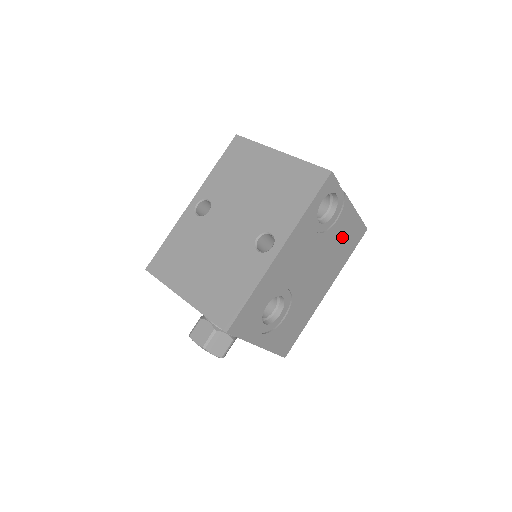
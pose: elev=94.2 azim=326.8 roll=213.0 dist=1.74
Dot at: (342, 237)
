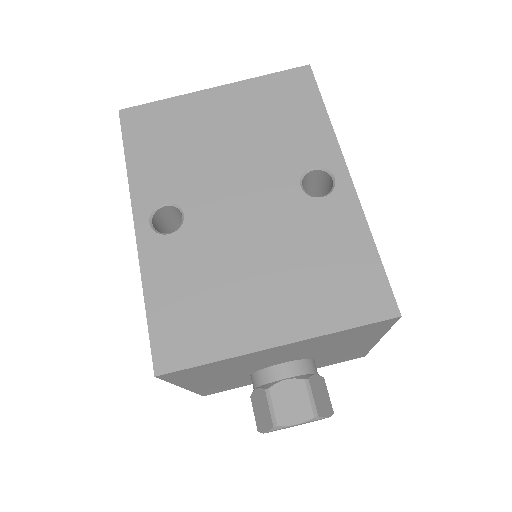
Dot at: occluded
